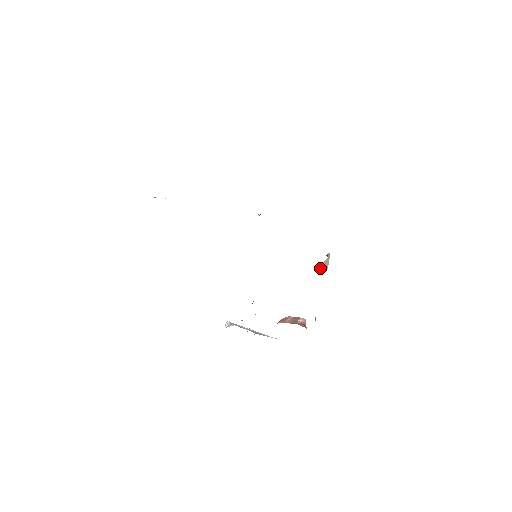
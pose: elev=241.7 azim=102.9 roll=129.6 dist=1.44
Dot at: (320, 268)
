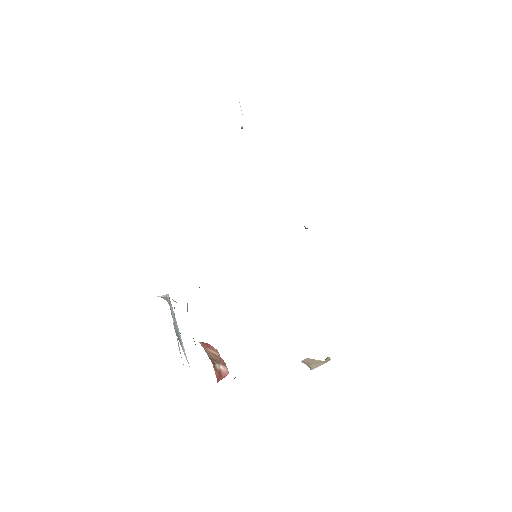
Dot at: (307, 361)
